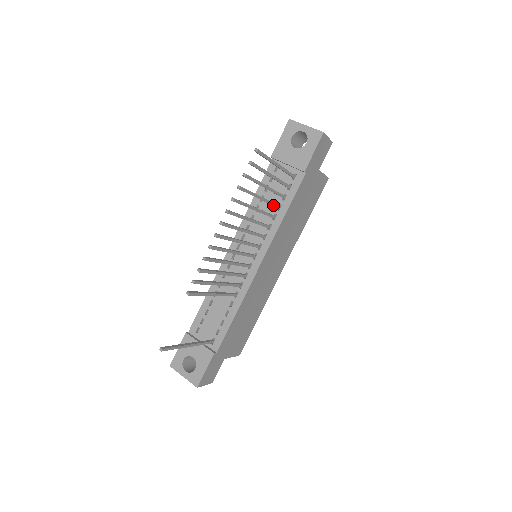
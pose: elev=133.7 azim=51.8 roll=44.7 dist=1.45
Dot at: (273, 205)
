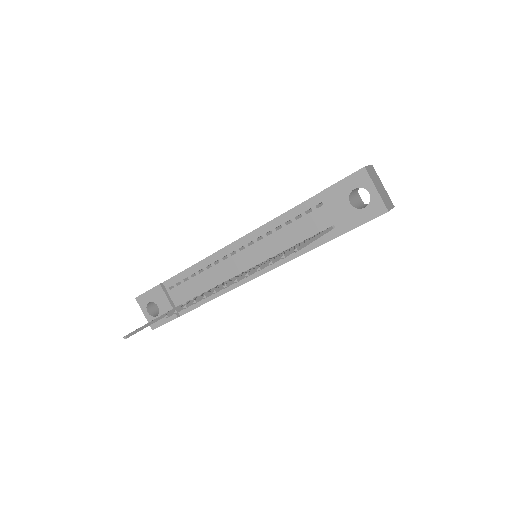
Dot at: occluded
